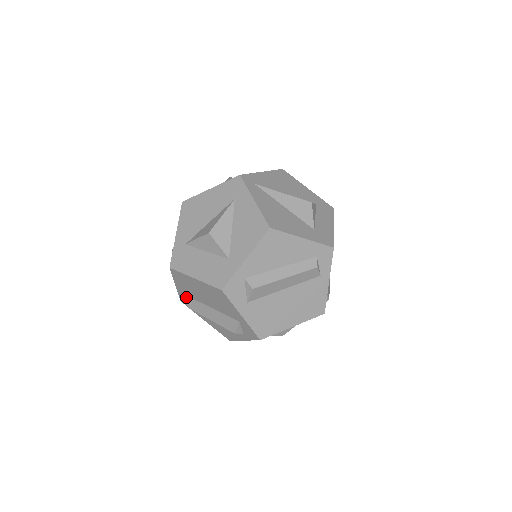
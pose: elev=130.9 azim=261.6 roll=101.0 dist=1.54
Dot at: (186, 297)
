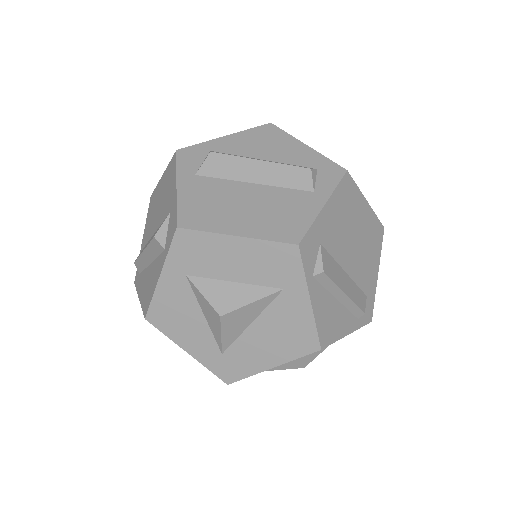
Dot at: occluded
